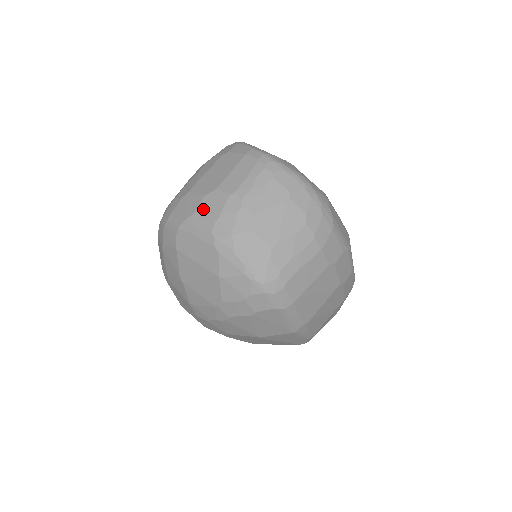
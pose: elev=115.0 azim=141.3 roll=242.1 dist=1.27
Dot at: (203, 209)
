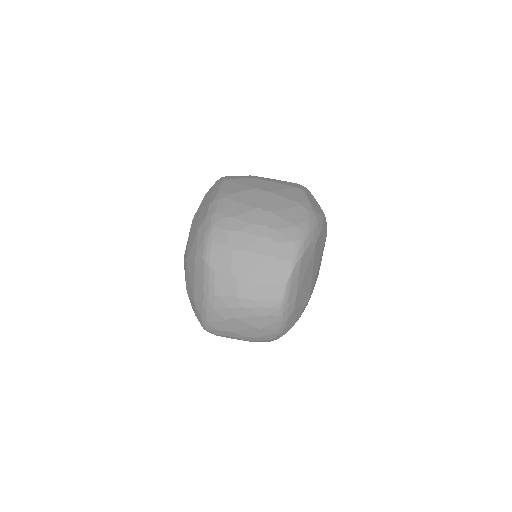
Dot at: (221, 279)
